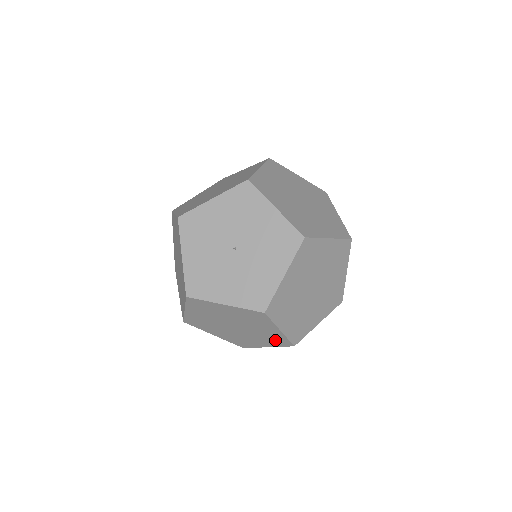
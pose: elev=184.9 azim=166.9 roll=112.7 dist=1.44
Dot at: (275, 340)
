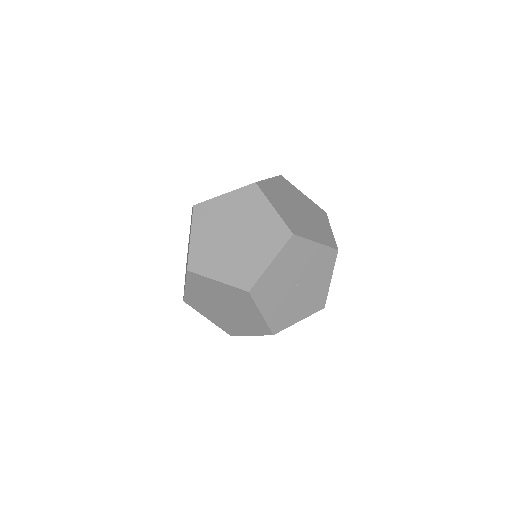
Dot at: occluded
